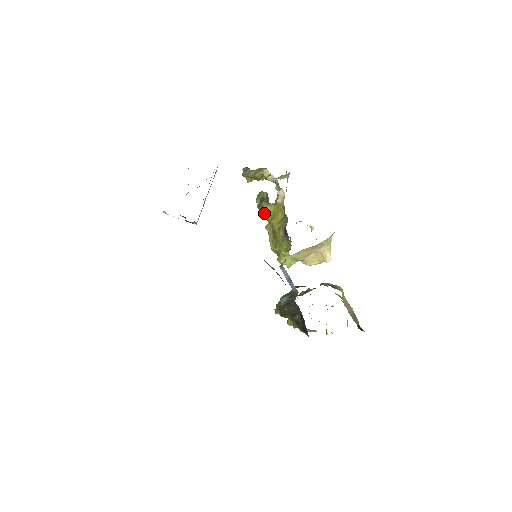
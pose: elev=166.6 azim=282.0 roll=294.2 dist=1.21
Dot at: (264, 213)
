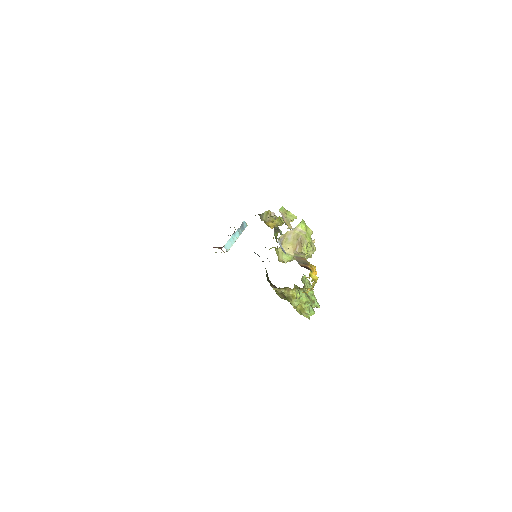
Dot at: (276, 239)
